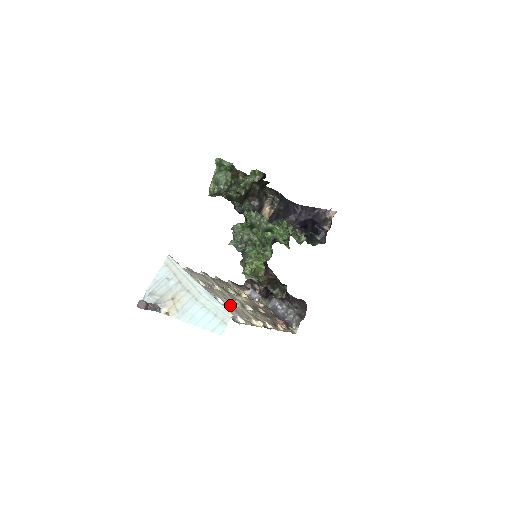
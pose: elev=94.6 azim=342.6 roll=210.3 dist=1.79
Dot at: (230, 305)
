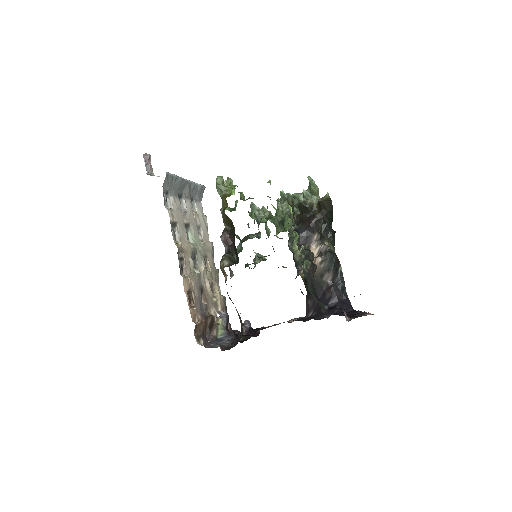
Dot at: (184, 220)
